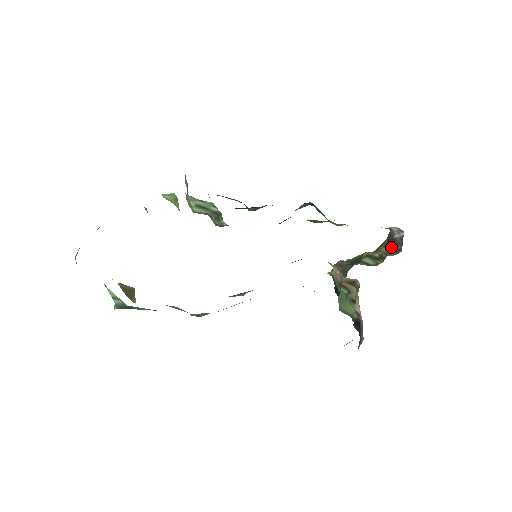
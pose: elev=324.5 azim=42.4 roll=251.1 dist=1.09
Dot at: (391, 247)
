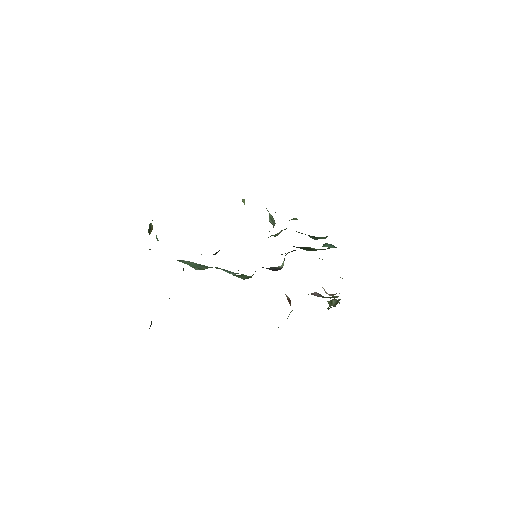
Dot at: occluded
